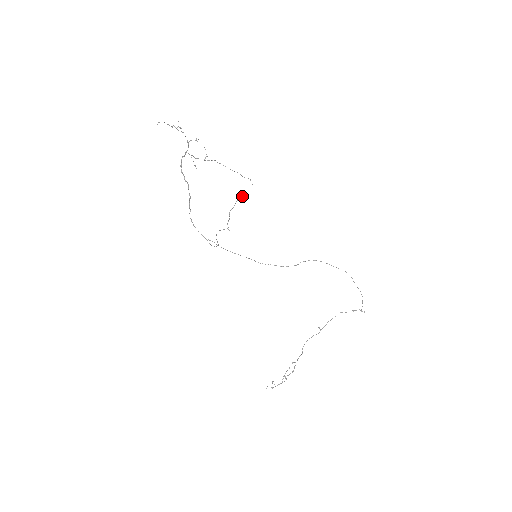
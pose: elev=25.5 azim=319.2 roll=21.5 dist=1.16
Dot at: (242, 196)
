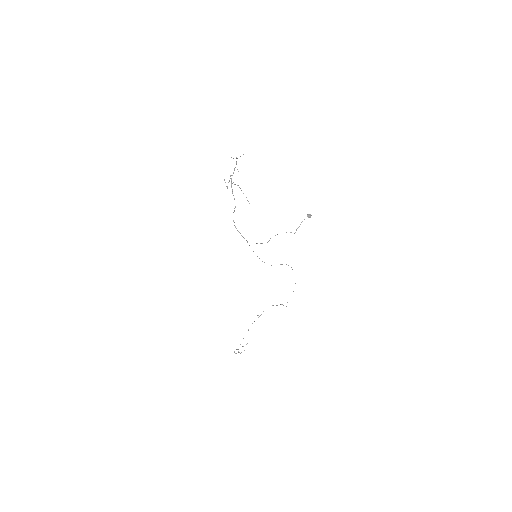
Dot at: (311, 215)
